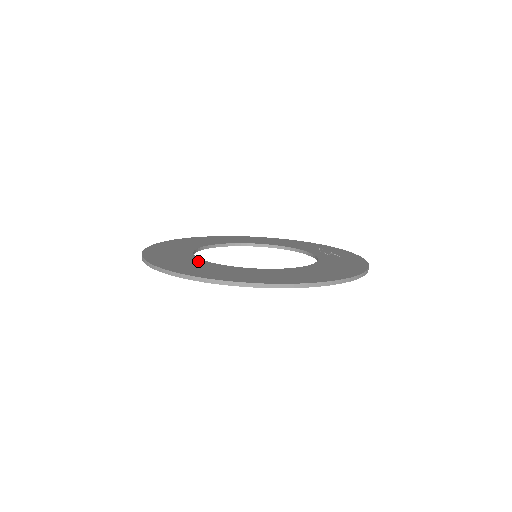
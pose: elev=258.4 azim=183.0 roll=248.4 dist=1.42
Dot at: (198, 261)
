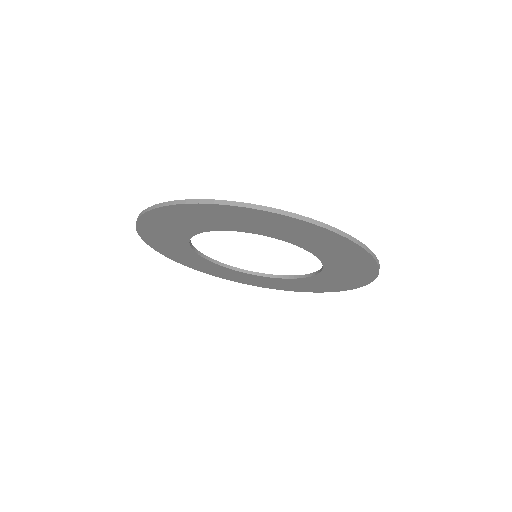
Dot at: occluded
